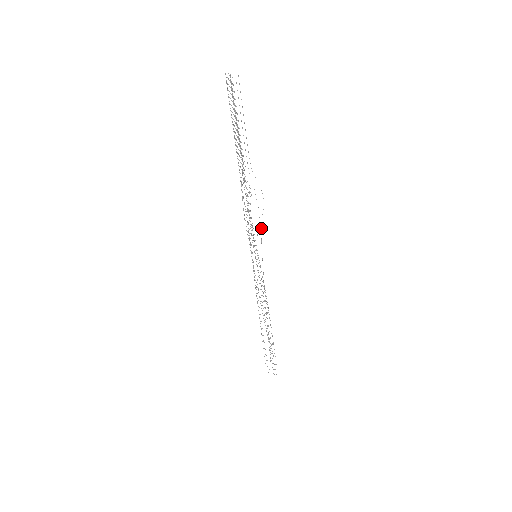
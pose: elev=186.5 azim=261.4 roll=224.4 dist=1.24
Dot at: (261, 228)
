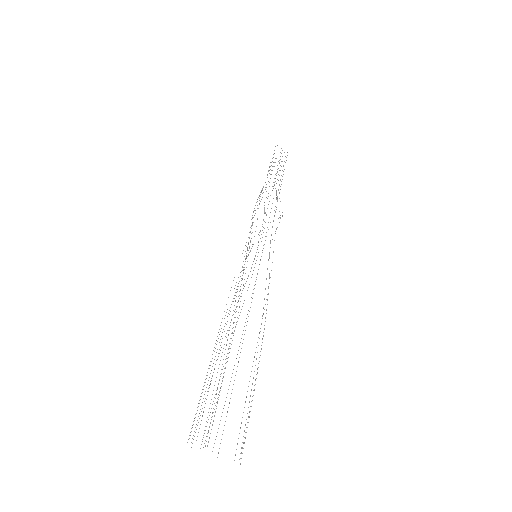
Dot at: occluded
